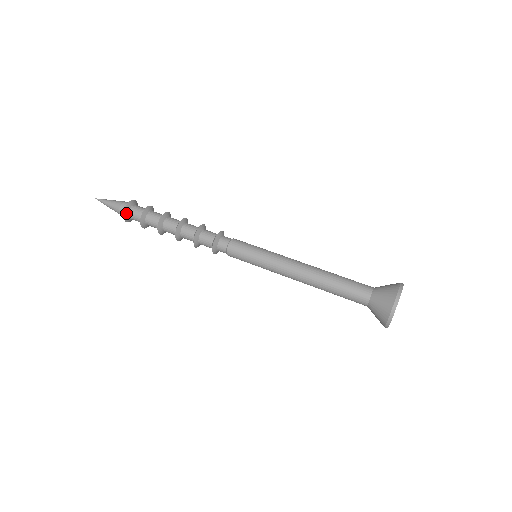
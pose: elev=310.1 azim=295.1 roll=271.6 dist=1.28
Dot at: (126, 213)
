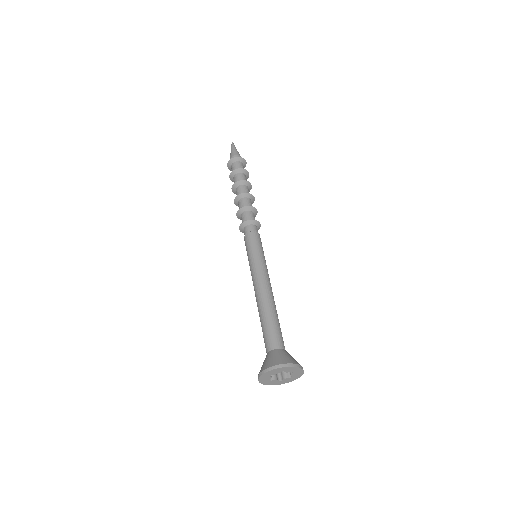
Dot at: (233, 160)
